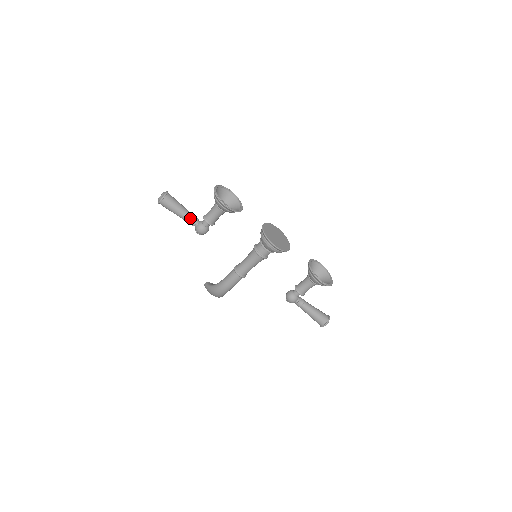
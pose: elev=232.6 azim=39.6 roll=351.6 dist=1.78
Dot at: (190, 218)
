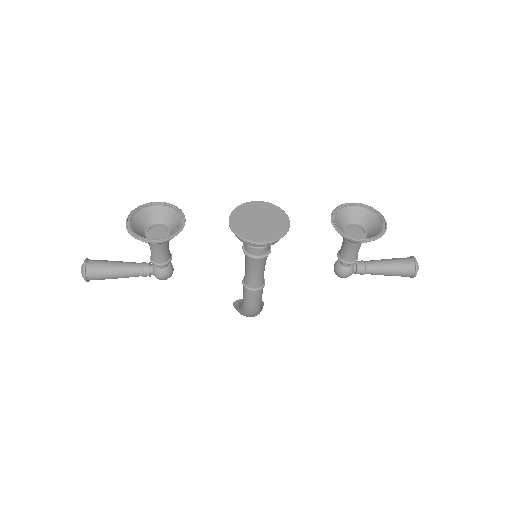
Dot at: (137, 271)
